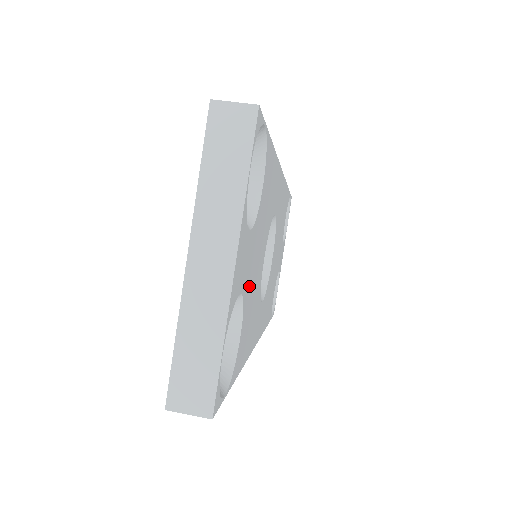
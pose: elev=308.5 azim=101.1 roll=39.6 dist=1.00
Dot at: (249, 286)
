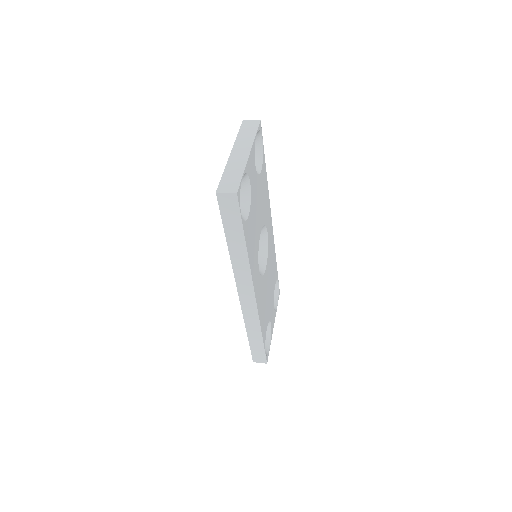
Dot at: (253, 204)
